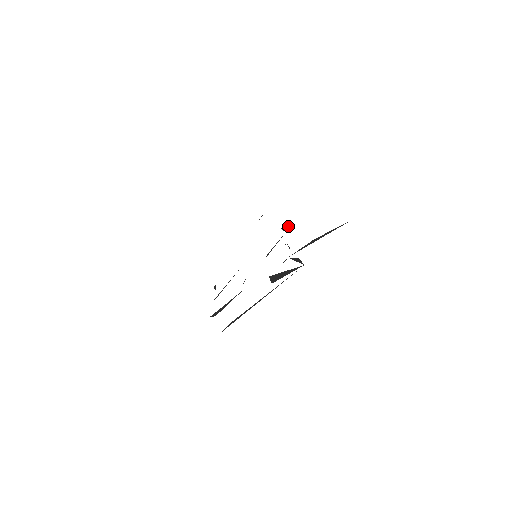
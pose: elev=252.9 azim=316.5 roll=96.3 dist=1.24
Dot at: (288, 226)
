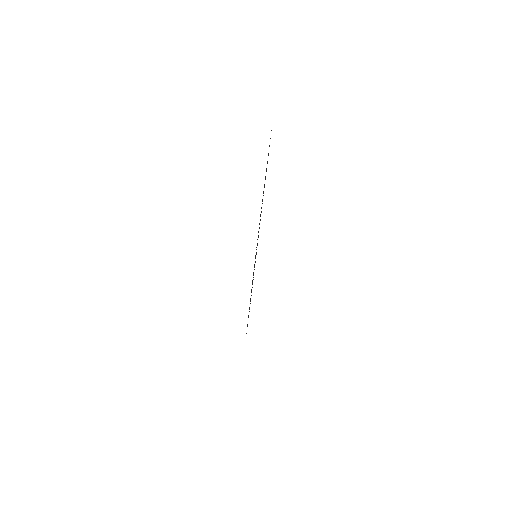
Dot at: occluded
